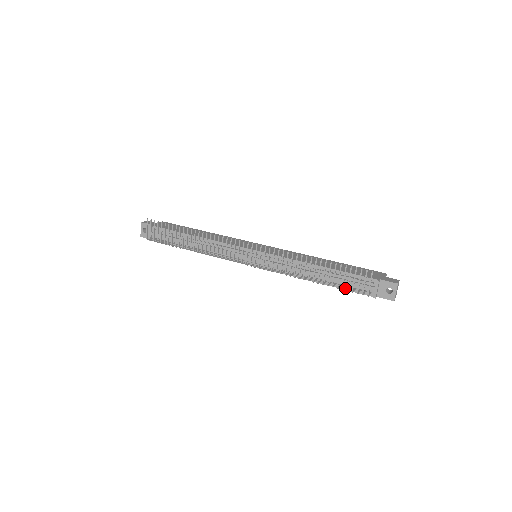
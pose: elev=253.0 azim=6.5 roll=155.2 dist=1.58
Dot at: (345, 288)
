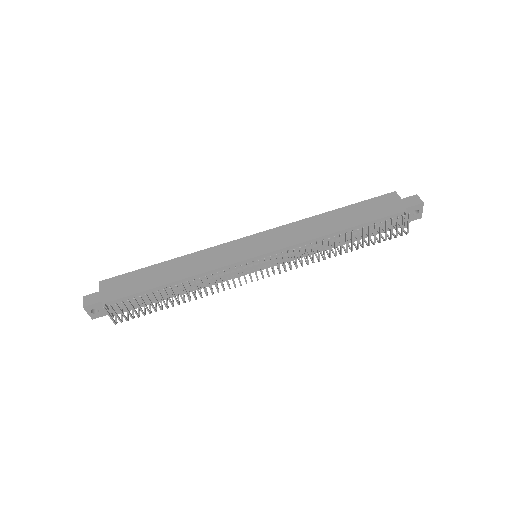
Dot at: (372, 235)
